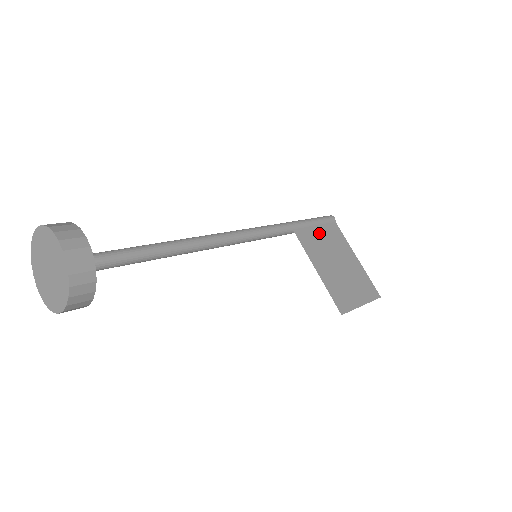
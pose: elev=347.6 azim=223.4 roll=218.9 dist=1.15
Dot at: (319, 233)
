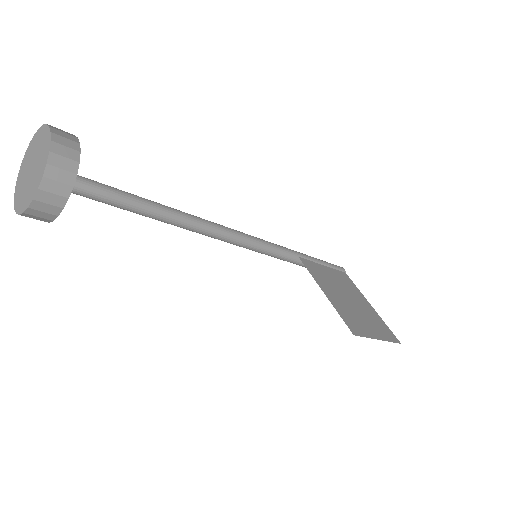
Dot at: (327, 271)
